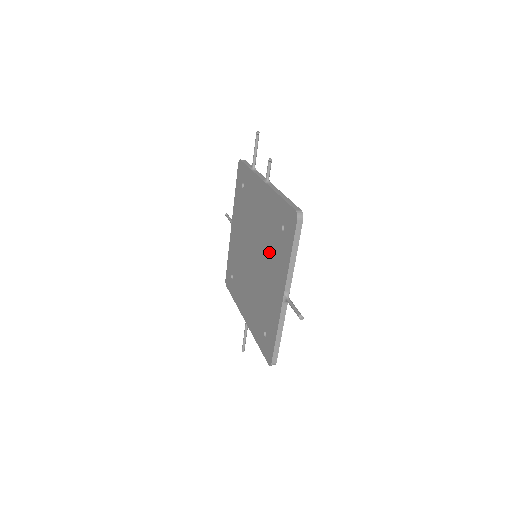
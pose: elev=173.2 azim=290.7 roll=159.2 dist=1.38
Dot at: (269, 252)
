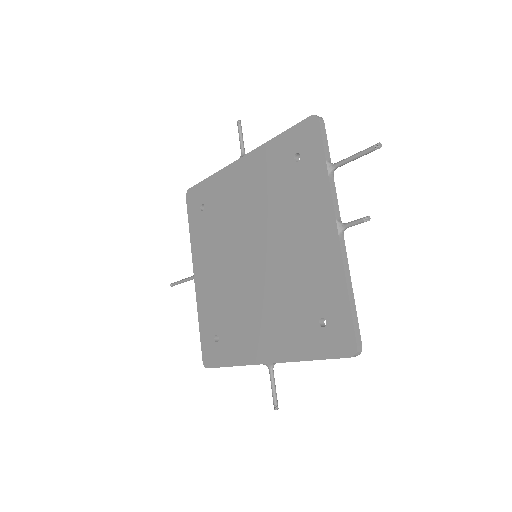
Dot at: (281, 300)
